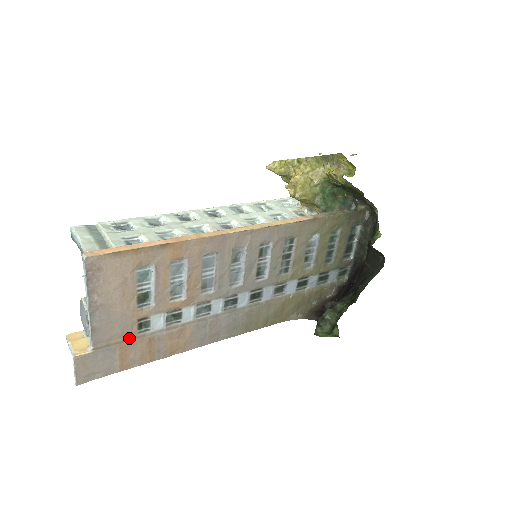
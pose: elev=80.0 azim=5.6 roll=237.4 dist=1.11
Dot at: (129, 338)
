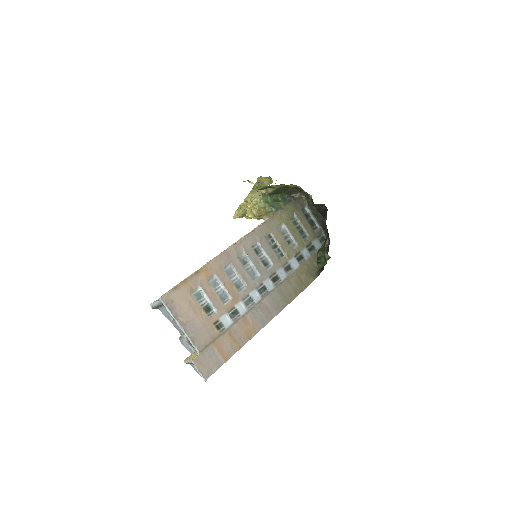
Dot at: (216, 337)
